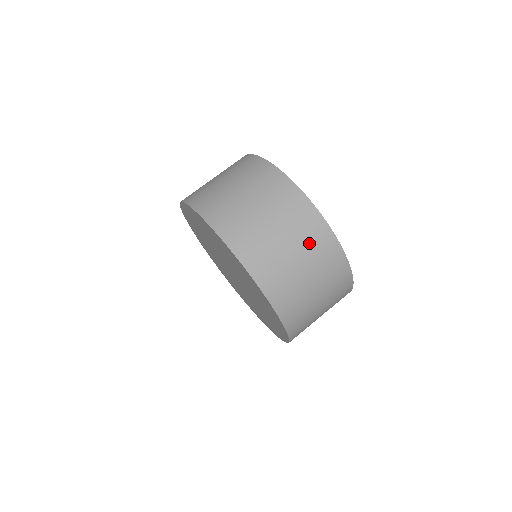
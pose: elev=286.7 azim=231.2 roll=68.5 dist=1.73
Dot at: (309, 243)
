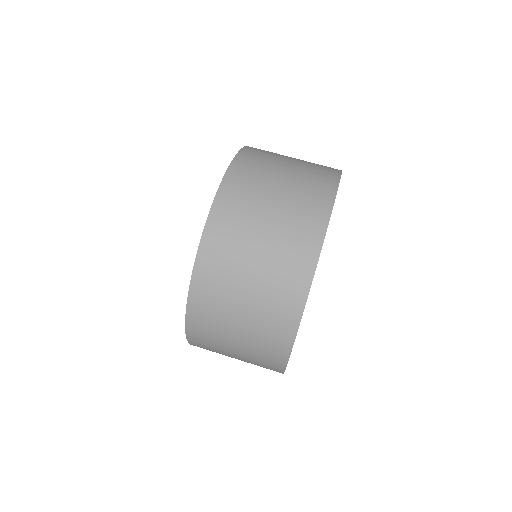
Dot at: (297, 208)
